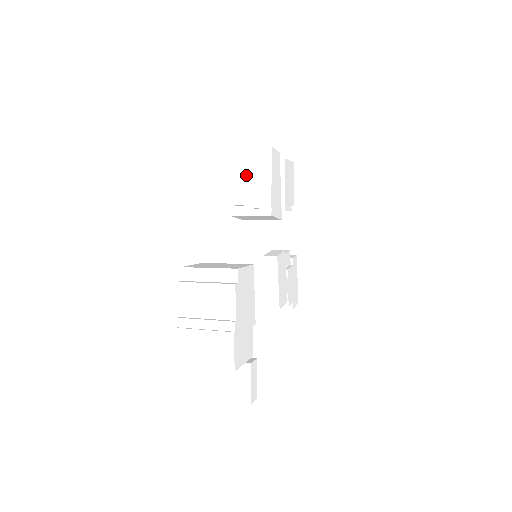
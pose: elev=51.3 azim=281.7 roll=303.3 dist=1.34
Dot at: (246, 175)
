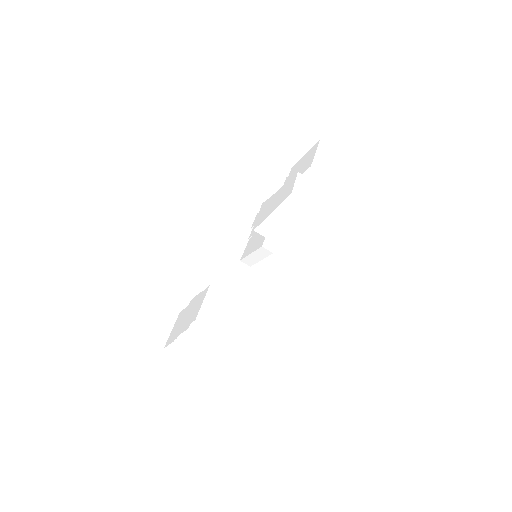
Dot at: (290, 218)
